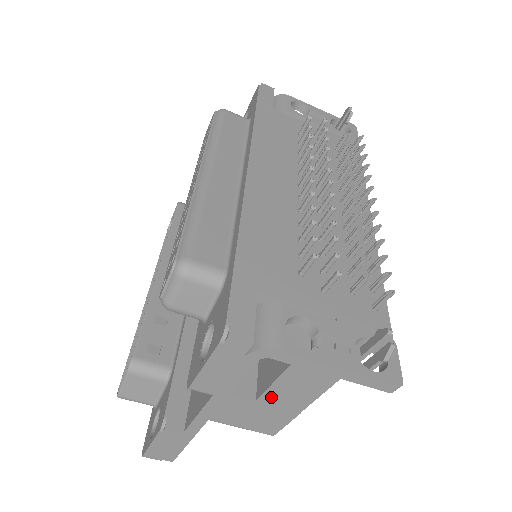
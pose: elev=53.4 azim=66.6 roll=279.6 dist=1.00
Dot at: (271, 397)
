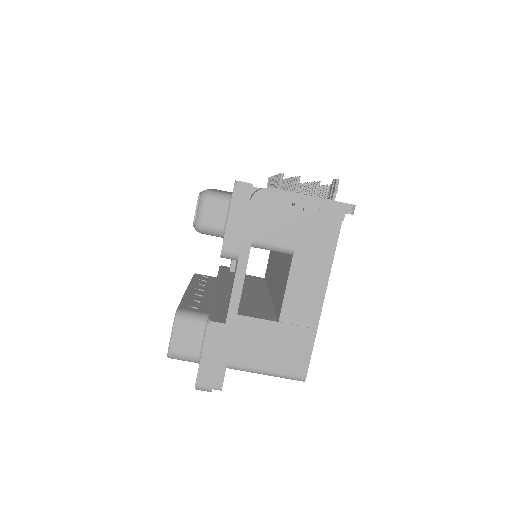
Dot at: (289, 312)
